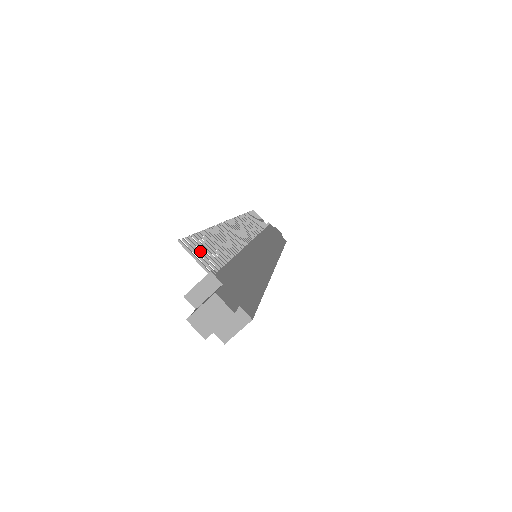
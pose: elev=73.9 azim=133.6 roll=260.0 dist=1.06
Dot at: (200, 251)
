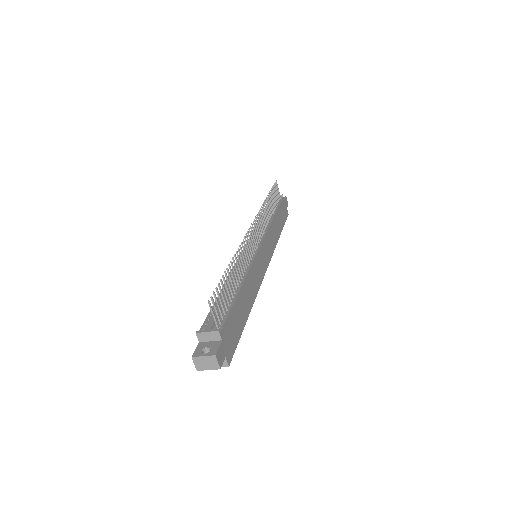
Dot at: (218, 303)
